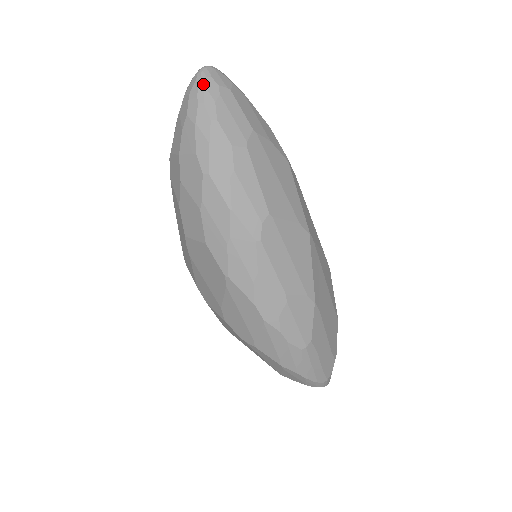
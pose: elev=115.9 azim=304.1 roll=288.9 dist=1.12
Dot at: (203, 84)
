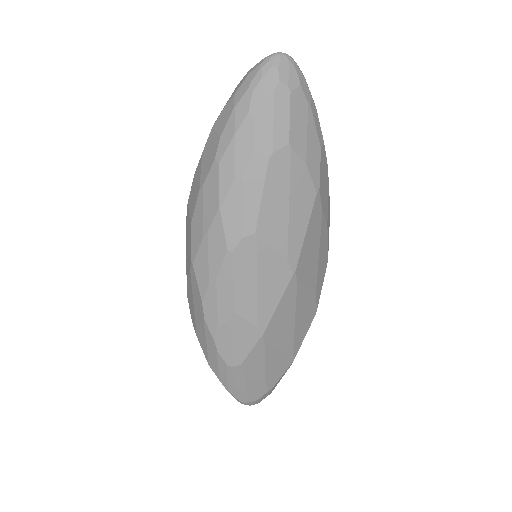
Dot at: (264, 71)
